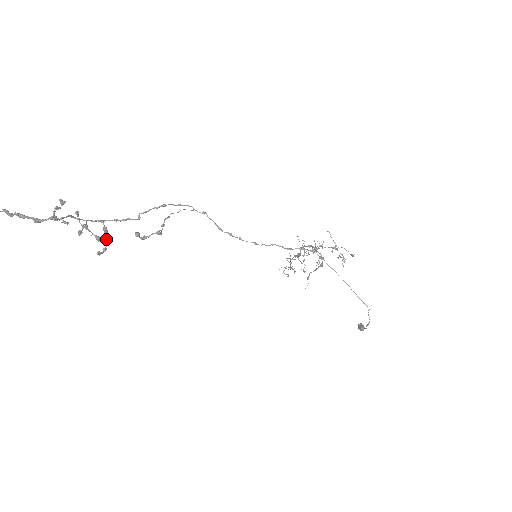
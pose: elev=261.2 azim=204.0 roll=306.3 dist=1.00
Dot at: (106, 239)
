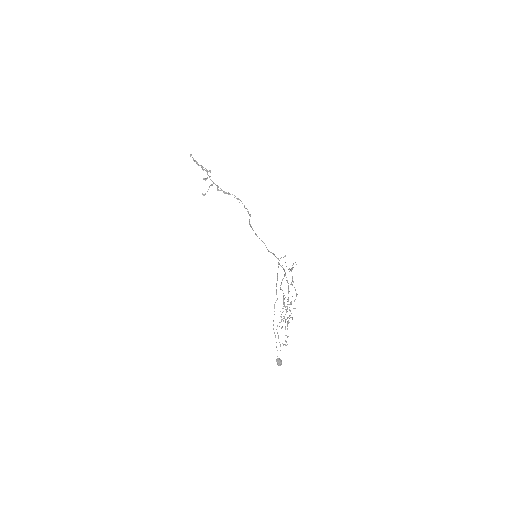
Dot at: occluded
